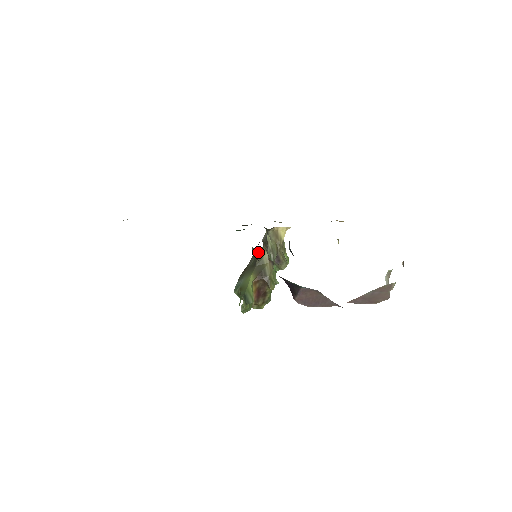
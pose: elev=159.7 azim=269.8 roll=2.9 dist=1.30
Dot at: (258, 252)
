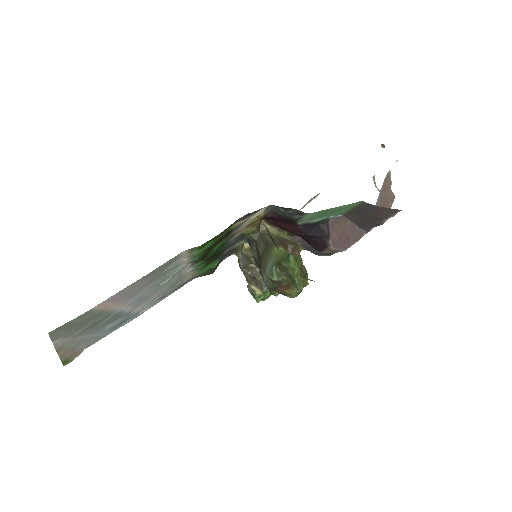
Dot at: (260, 232)
